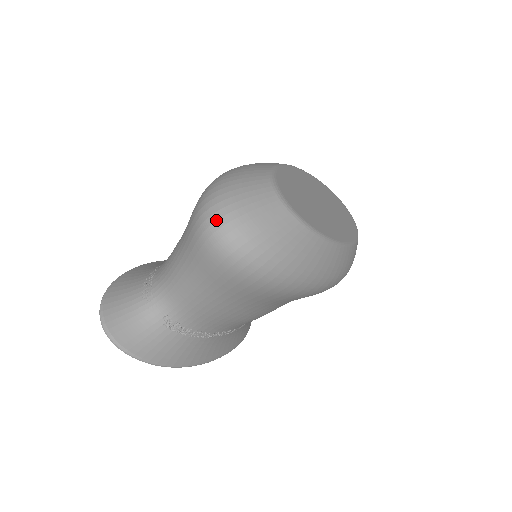
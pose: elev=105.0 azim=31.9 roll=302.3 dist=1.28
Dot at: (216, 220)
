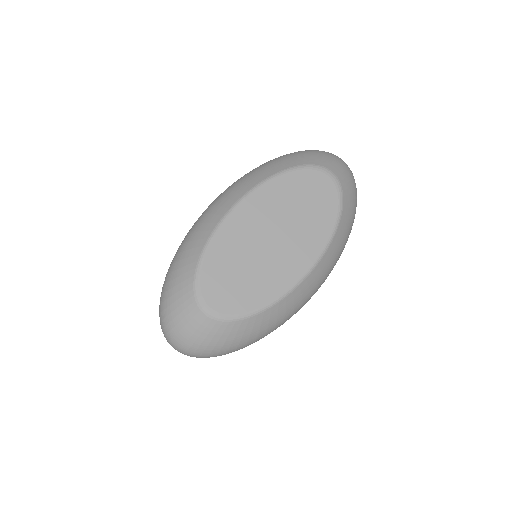
Dot at: (168, 341)
